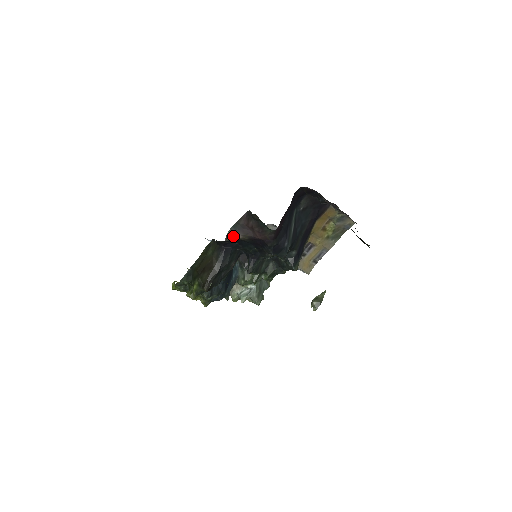
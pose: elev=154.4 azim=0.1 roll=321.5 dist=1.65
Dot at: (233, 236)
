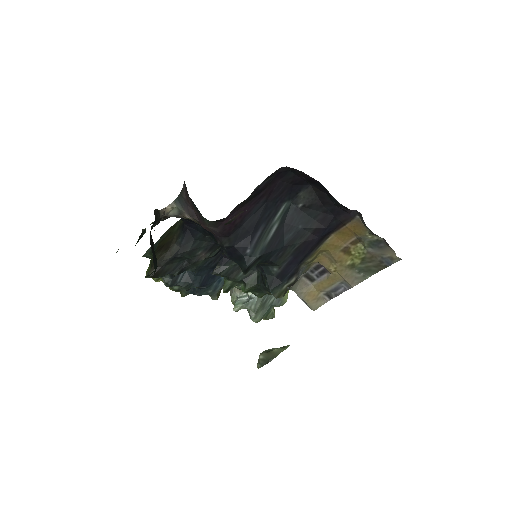
Dot at: (180, 213)
